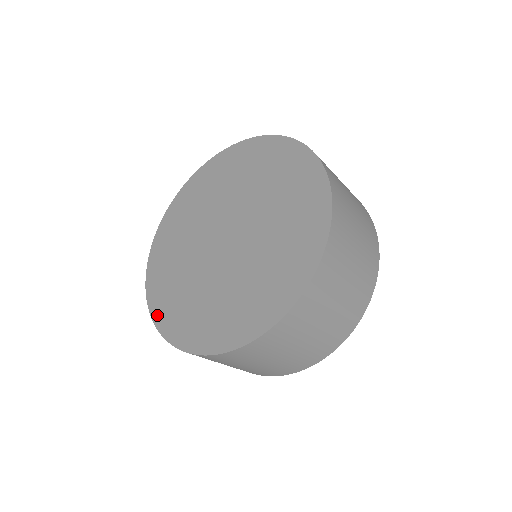
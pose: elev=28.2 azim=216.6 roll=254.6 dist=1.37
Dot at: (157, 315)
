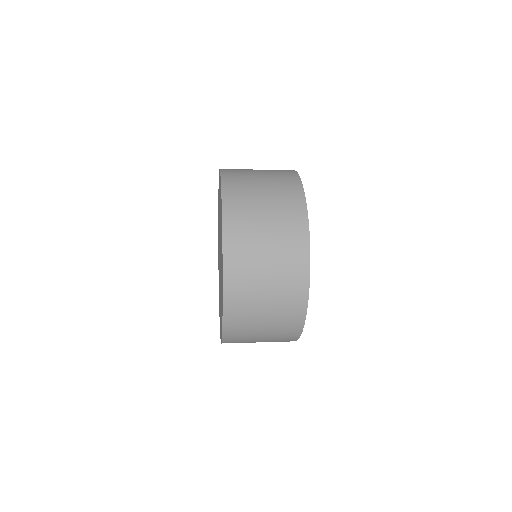
Dot at: occluded
